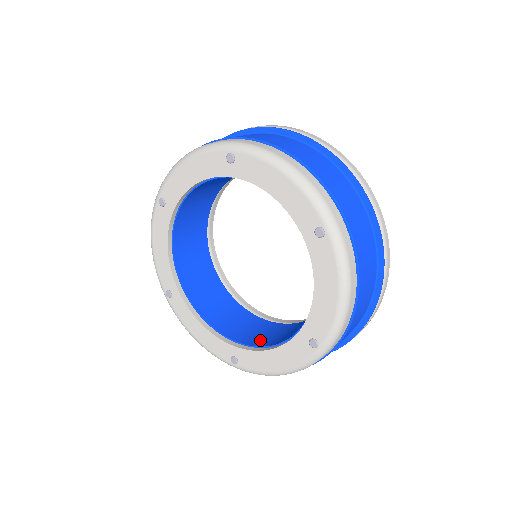
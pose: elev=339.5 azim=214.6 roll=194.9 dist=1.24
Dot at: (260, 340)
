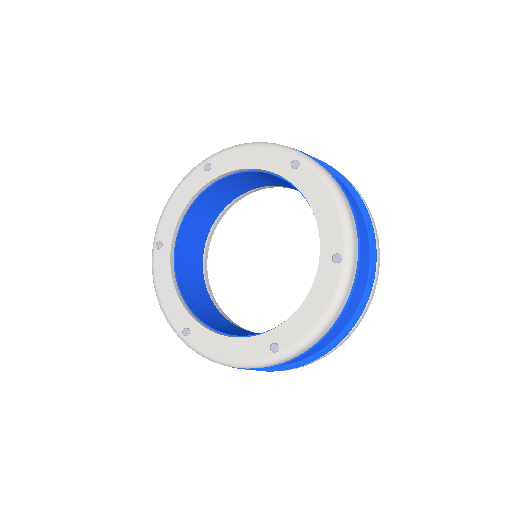
Dot at: (218, 327)
